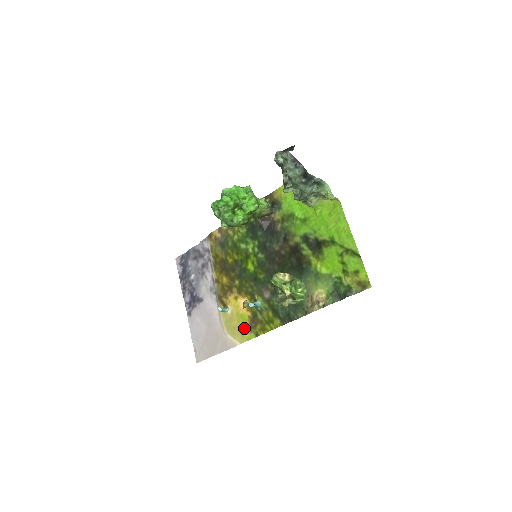
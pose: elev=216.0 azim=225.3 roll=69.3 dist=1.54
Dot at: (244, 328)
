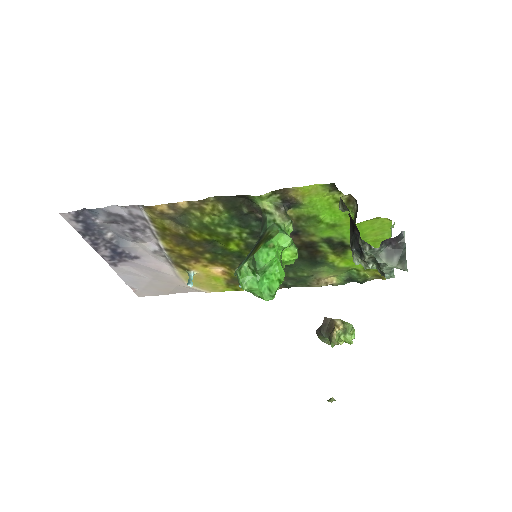
Dot at: (218, 285)
